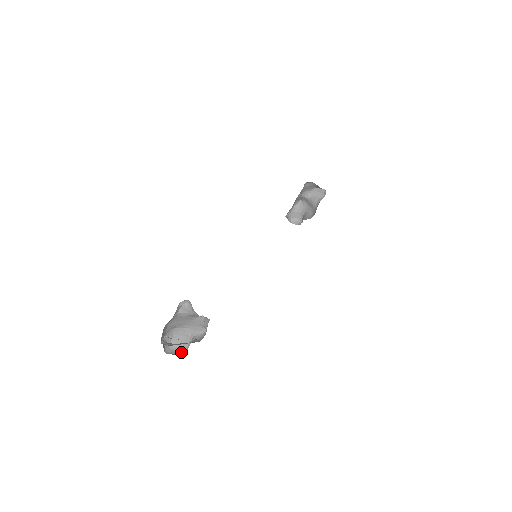
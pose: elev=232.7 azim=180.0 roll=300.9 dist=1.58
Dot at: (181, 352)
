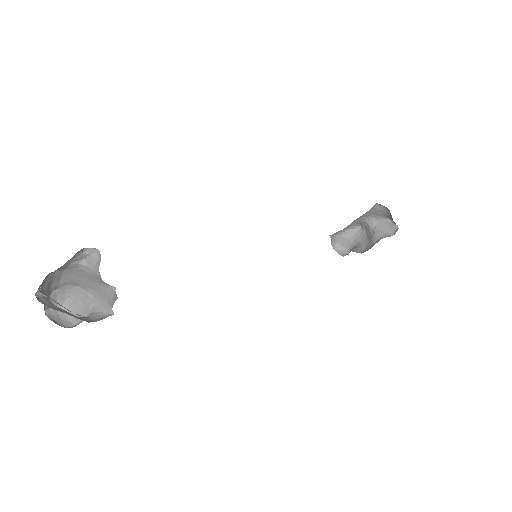
Dot at: (67, 324)
